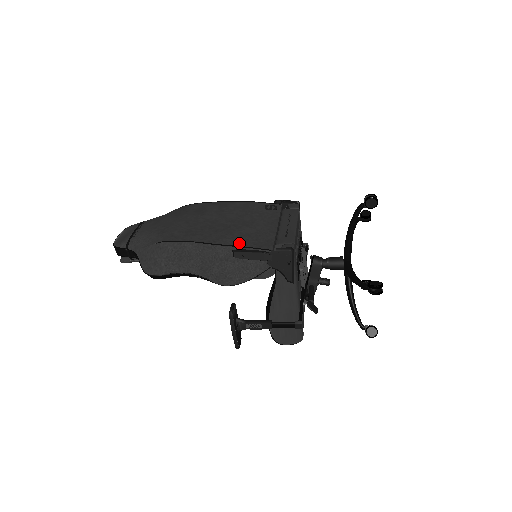
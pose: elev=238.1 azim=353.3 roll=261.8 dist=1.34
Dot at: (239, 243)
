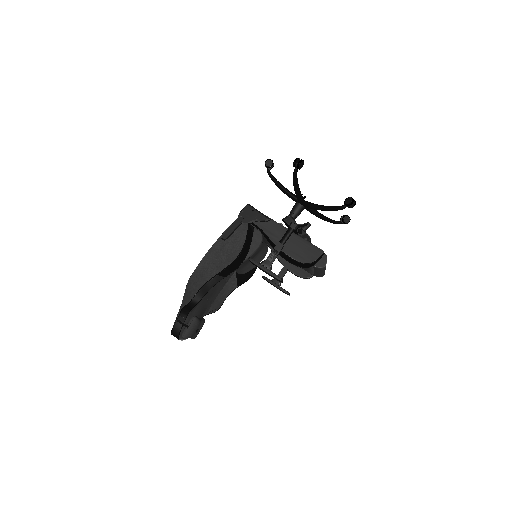
Dot at: occluded
